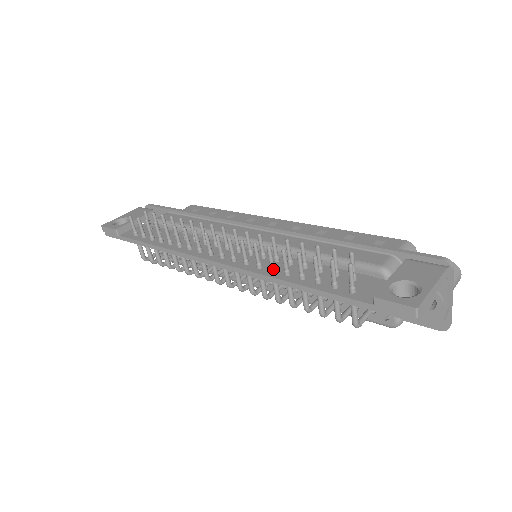
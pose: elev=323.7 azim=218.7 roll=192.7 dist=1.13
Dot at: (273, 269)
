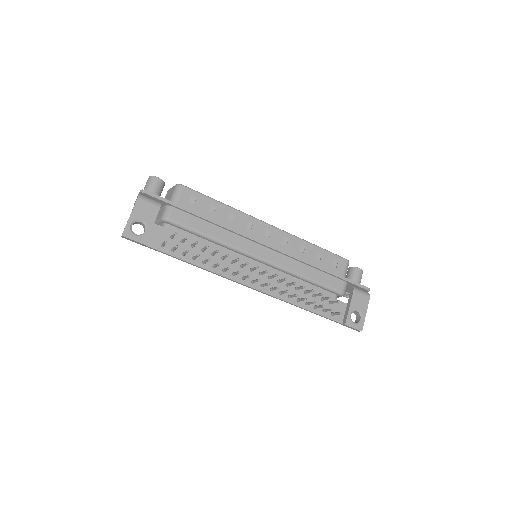
Dot at: (291, 298)
